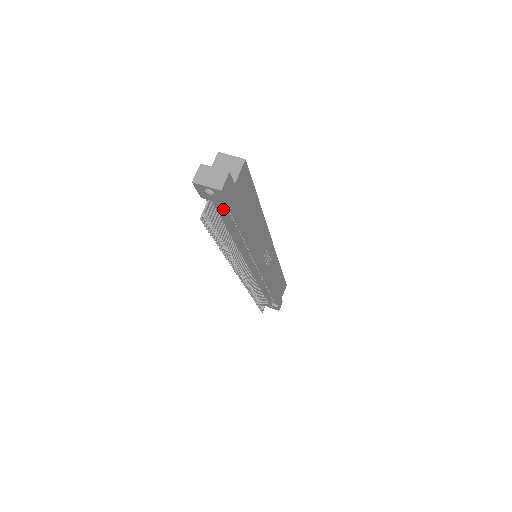
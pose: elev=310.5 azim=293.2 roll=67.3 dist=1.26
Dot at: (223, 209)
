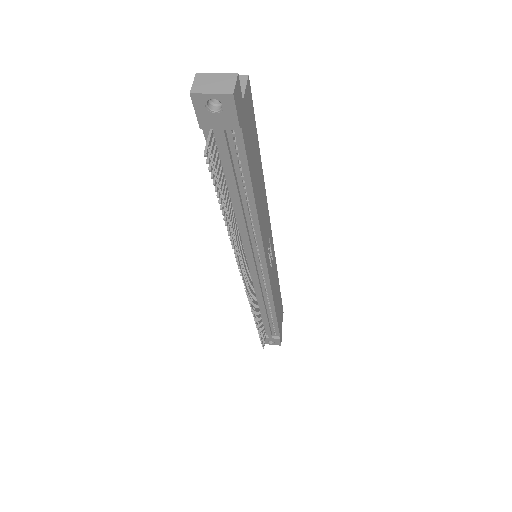
Dot at: (229, 147)
